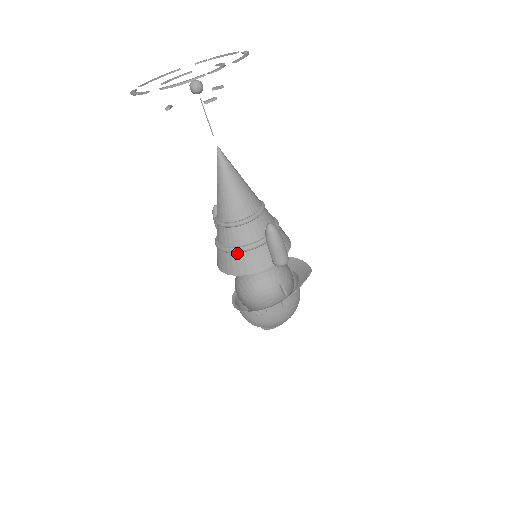
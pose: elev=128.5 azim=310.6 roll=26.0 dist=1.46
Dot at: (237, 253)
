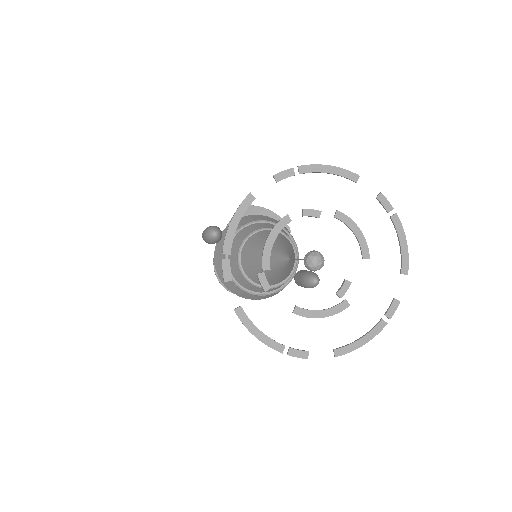
Dot at: (267, 294)
